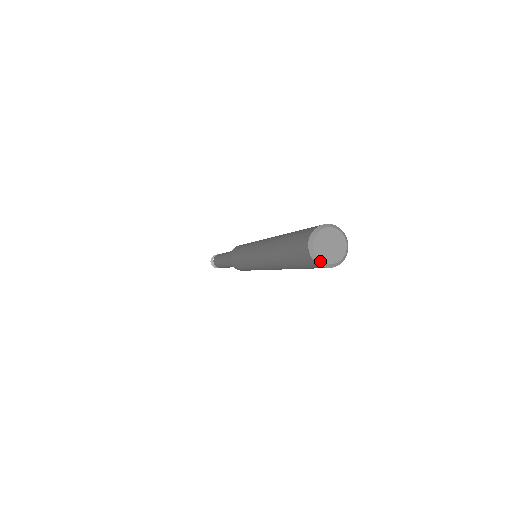
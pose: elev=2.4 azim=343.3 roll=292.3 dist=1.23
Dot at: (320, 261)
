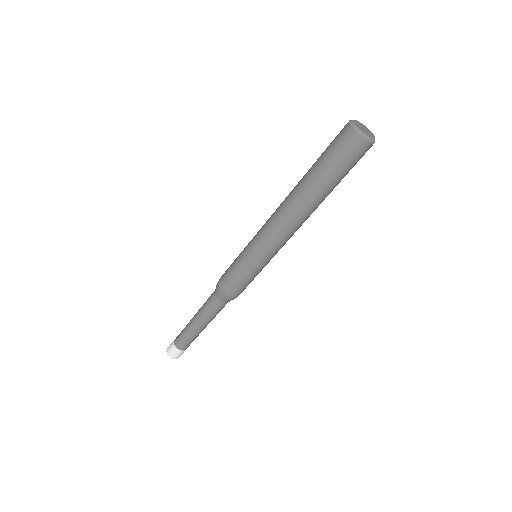
Dot at: (356, 126)
